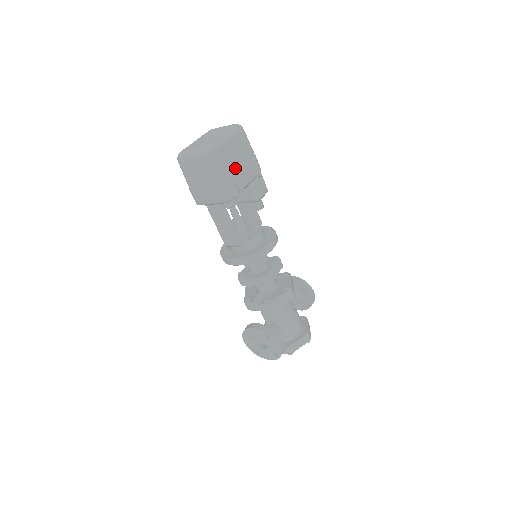
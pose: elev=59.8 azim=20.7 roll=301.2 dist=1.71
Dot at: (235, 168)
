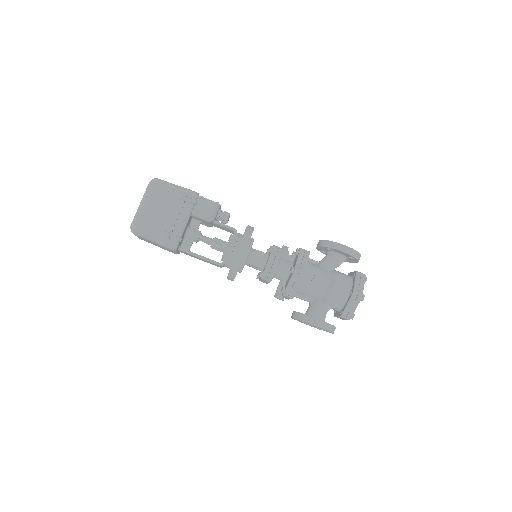
Dot at: (164, 219)
